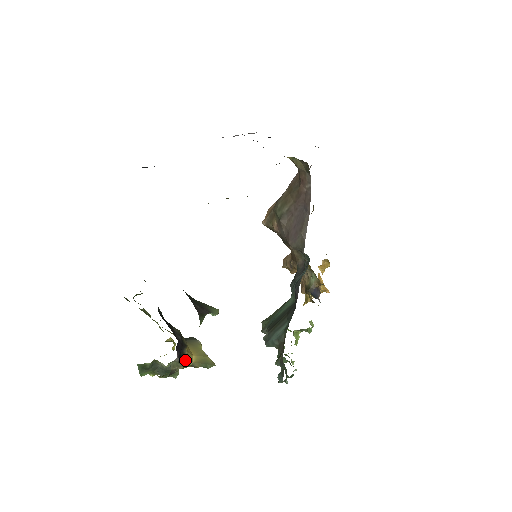
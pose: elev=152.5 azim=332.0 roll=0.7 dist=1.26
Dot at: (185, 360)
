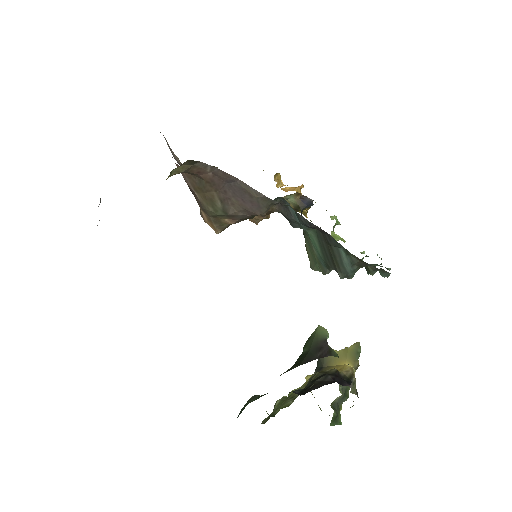
Dot at: (352, 377)
